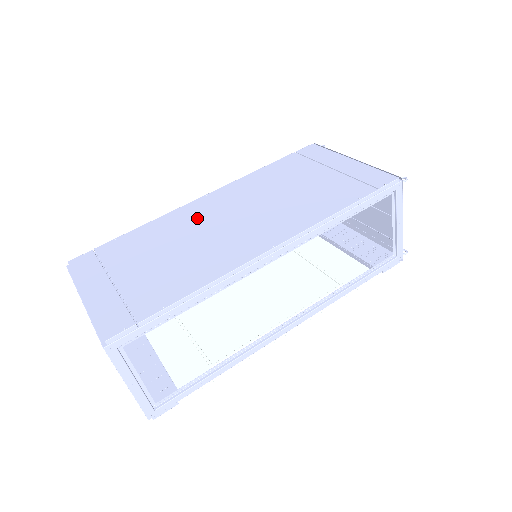
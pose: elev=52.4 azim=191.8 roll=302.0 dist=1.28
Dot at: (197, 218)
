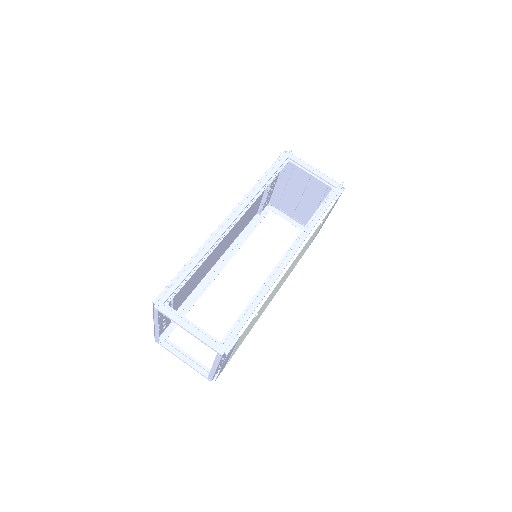
Dot at: (209, 264)
